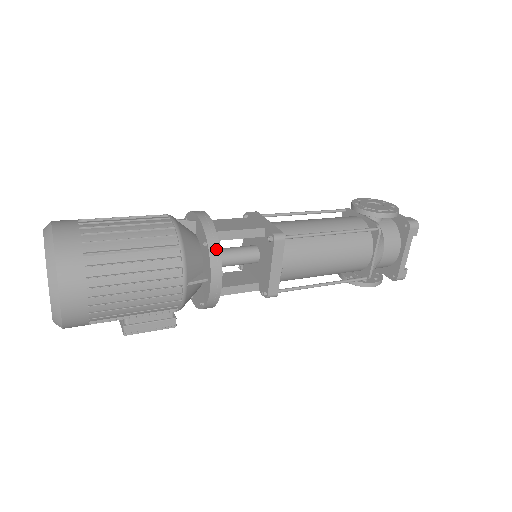
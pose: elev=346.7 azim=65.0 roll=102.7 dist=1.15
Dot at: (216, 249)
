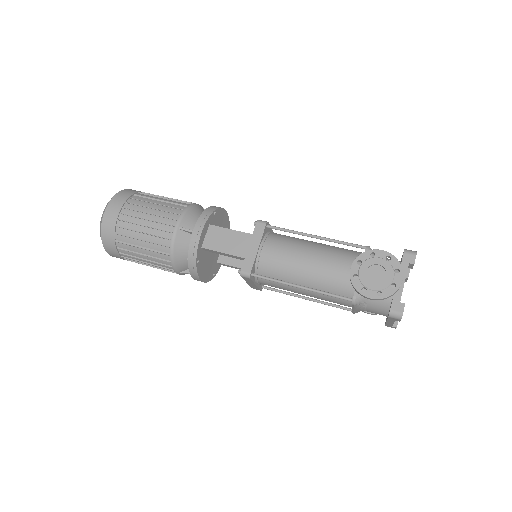
Dot at: (193, 267)
